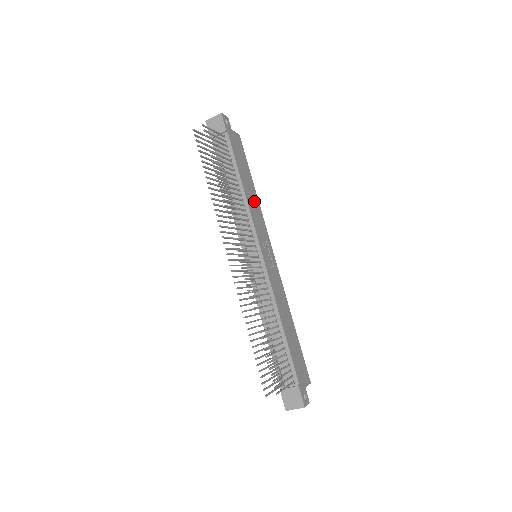
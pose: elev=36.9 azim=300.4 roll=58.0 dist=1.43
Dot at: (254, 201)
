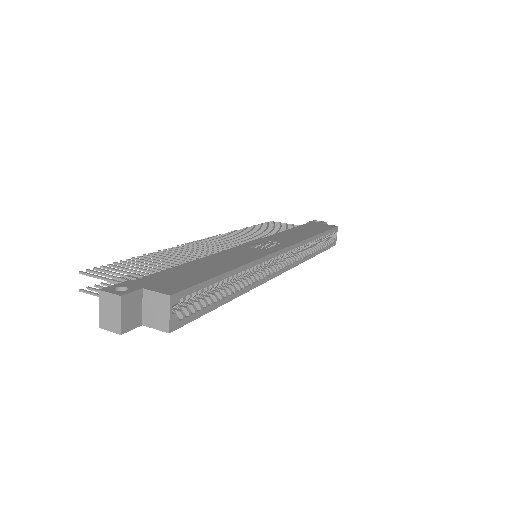
Dot at: (298, 236)
